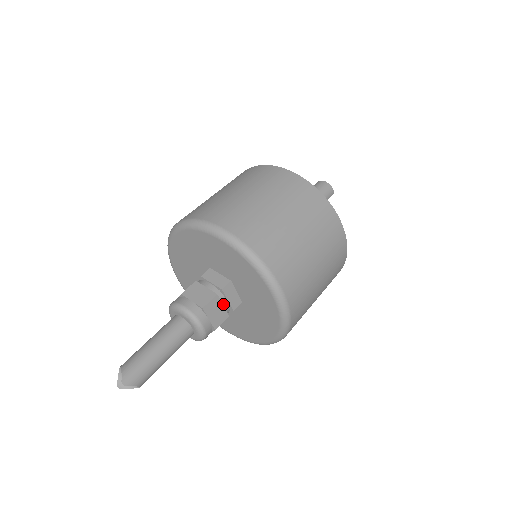
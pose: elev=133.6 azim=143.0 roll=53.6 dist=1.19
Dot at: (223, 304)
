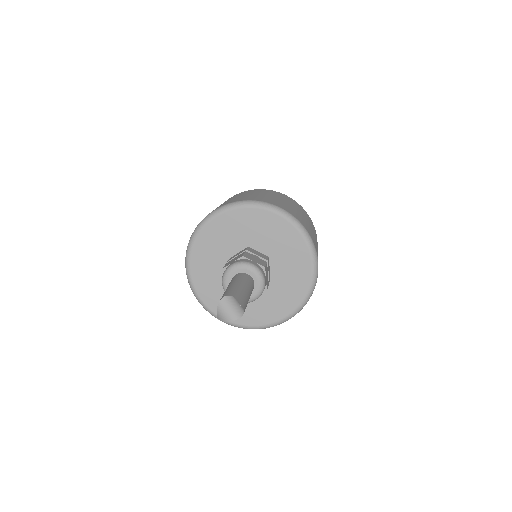
Dot at: (267, 273)
